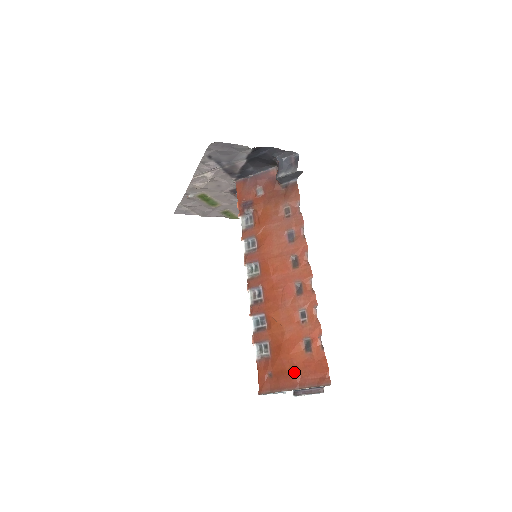
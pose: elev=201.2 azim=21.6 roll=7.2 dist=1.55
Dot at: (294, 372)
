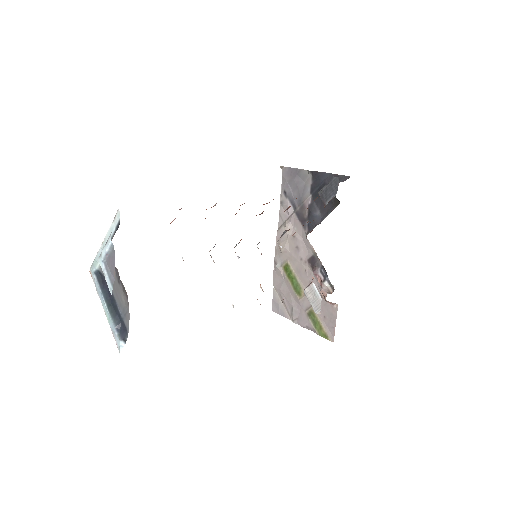
Dot at: occluded
